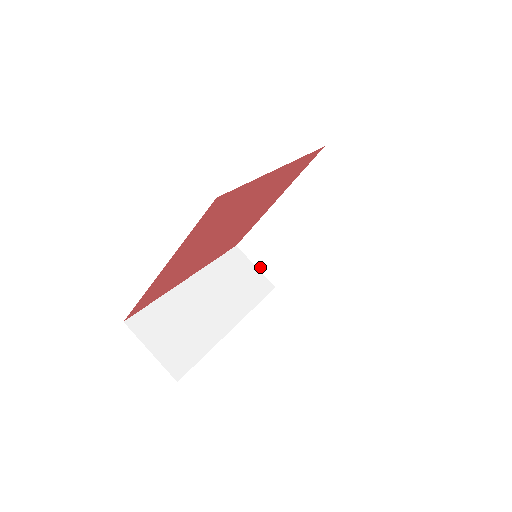
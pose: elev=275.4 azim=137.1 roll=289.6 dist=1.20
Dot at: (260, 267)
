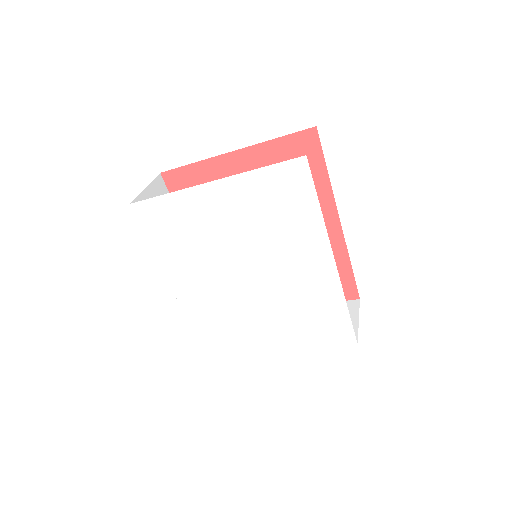
Dot at: occluded
